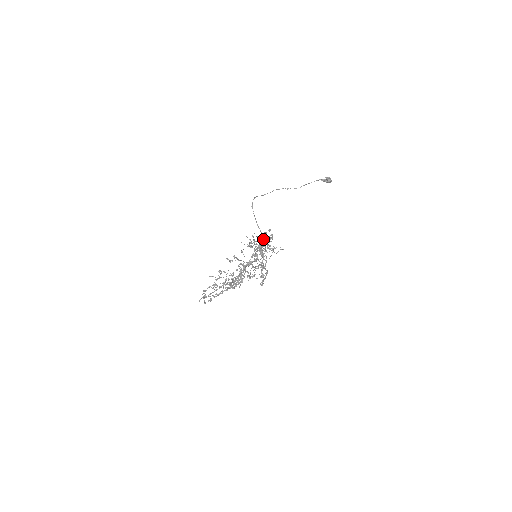
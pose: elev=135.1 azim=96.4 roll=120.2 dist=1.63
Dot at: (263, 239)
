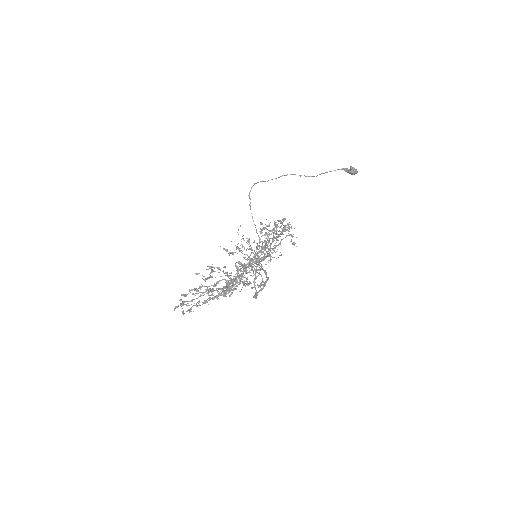
Dot at: (276, 229)
